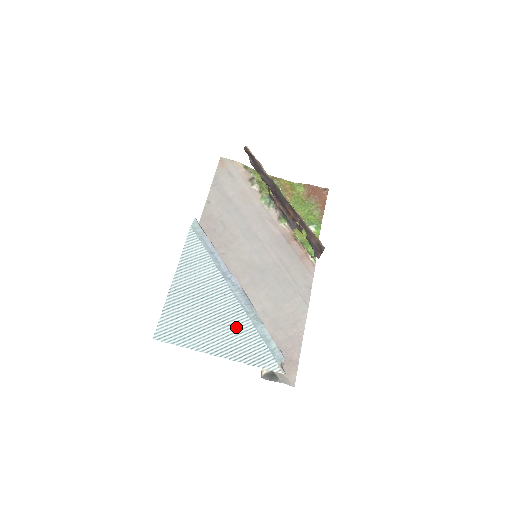
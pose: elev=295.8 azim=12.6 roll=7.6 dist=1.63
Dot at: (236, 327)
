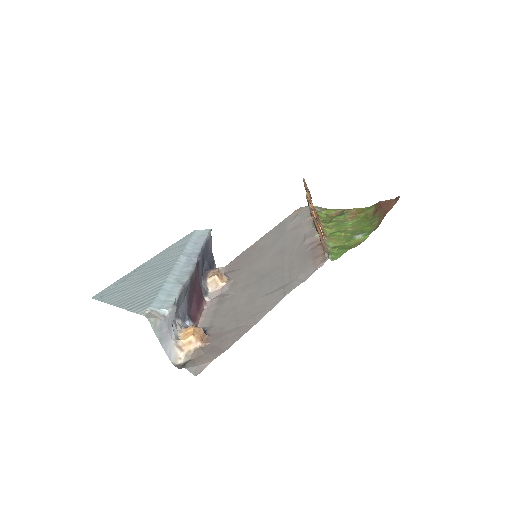
Dot at: (151, 284)
